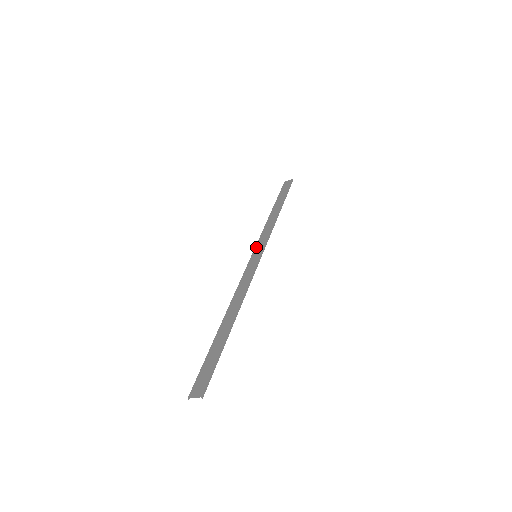
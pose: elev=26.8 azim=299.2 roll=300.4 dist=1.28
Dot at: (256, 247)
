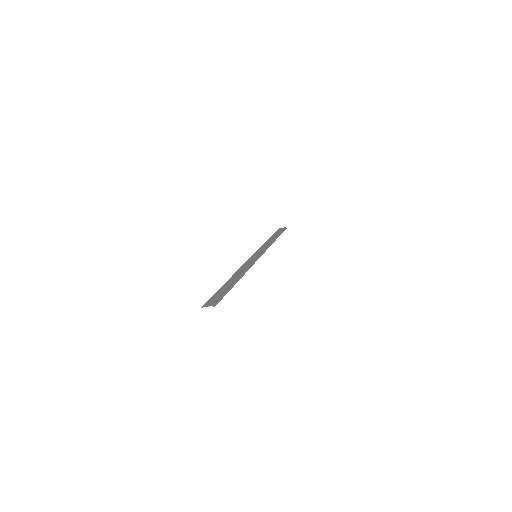
Dot at: (256, 252)
